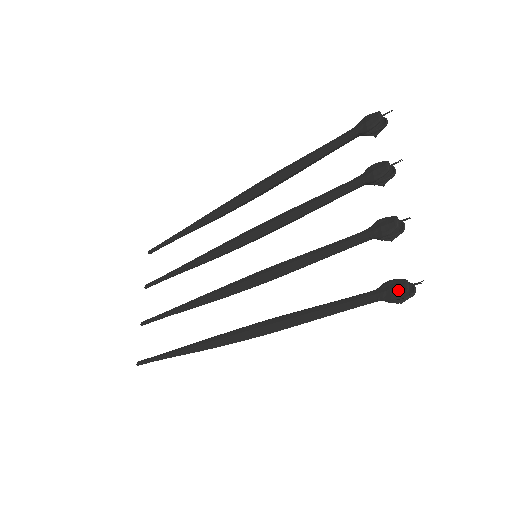
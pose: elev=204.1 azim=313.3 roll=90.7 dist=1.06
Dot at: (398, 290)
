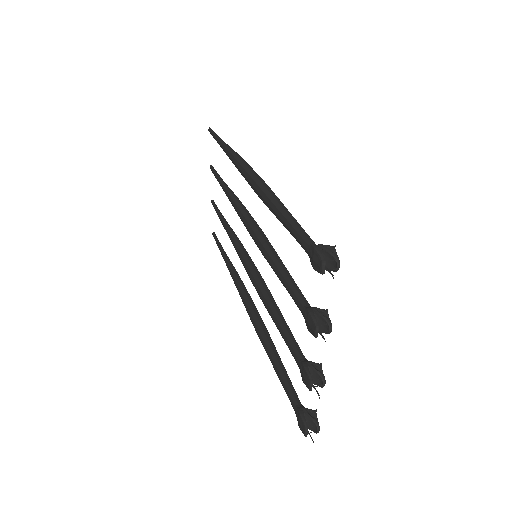
Dot at: (301, 429)
